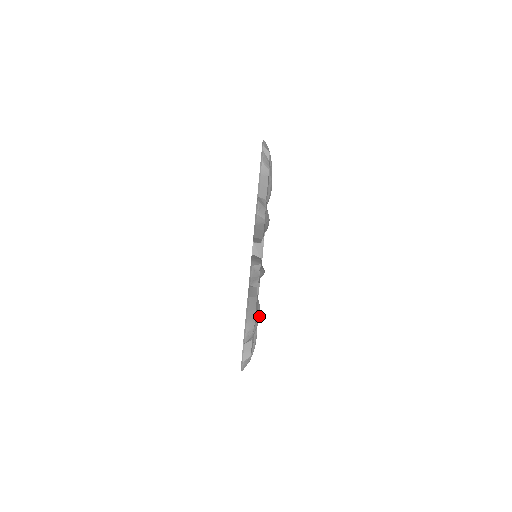
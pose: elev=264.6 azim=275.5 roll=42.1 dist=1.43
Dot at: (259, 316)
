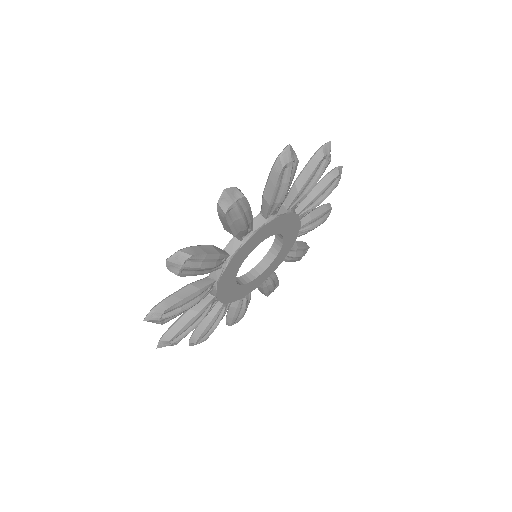
Dot at: (205, 267)
